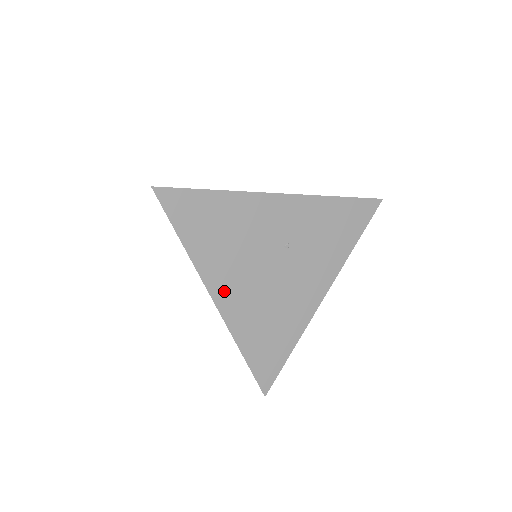
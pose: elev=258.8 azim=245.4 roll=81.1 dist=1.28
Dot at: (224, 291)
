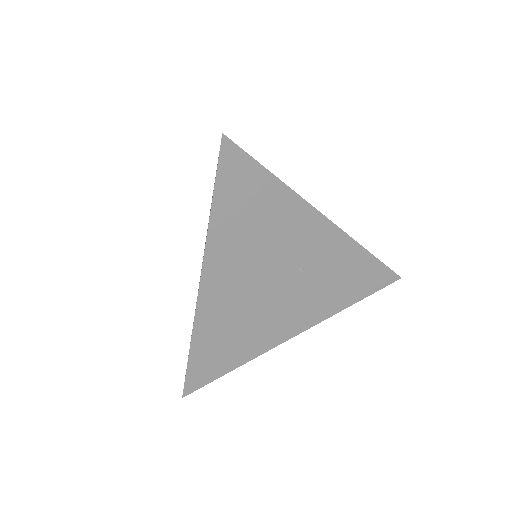
Dot at: (216, 280)
